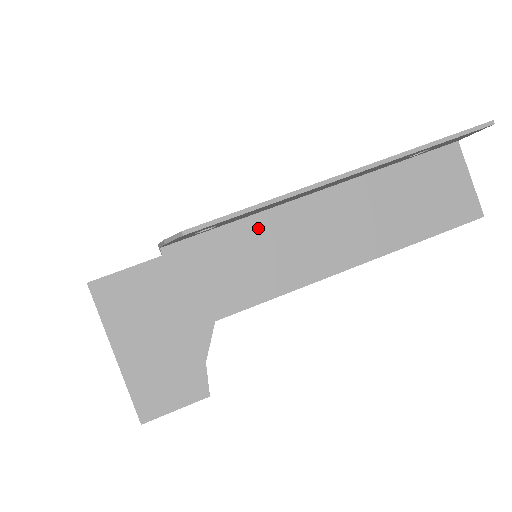
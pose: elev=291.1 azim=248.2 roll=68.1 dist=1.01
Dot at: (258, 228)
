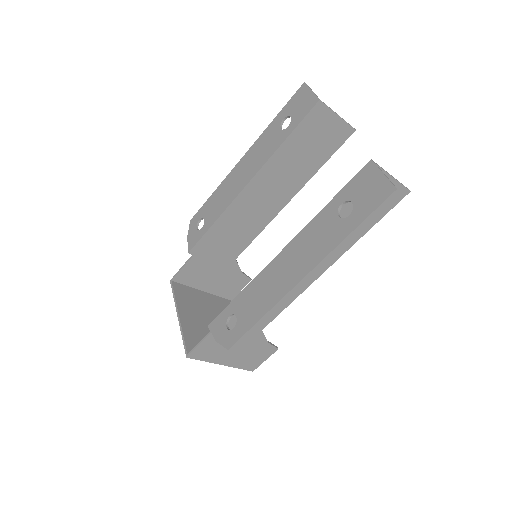
Dot at: occluded
